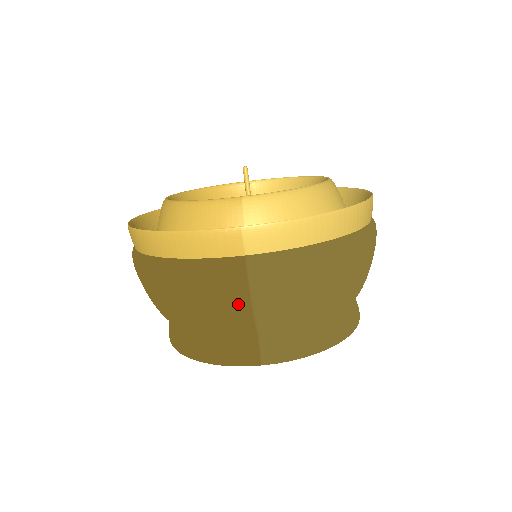
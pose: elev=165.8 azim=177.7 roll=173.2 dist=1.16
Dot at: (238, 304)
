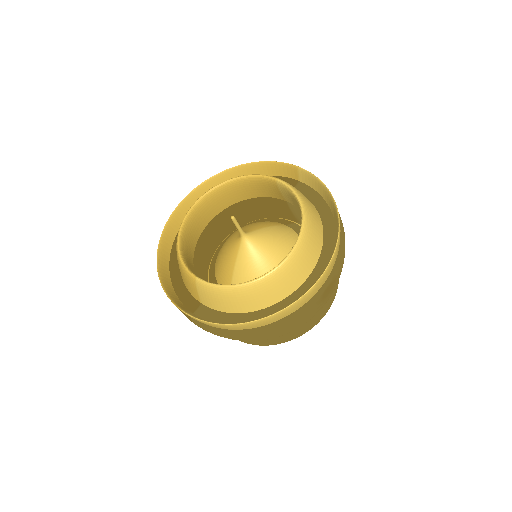
Dot at: occluded
